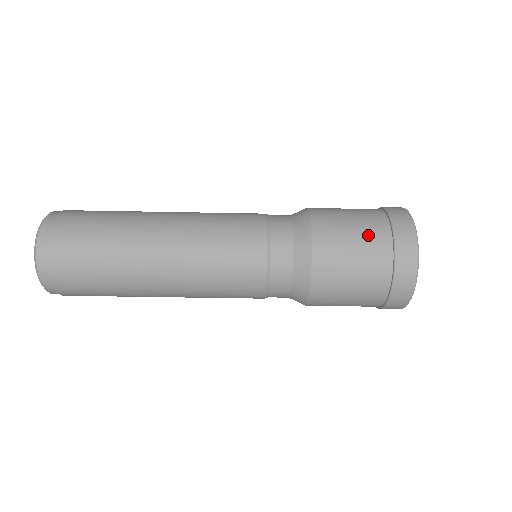
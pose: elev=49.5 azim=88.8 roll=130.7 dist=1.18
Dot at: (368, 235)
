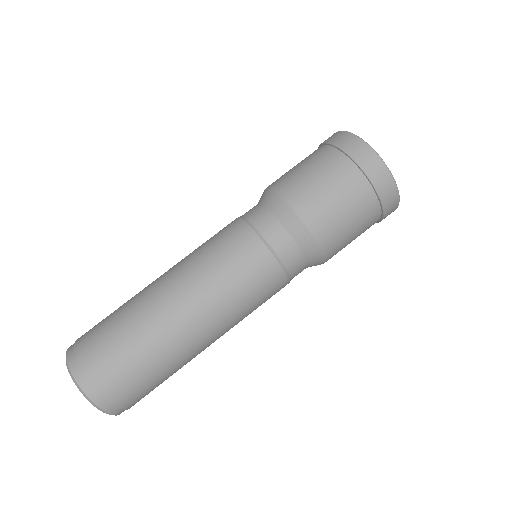
Dot at: (312, 158)
